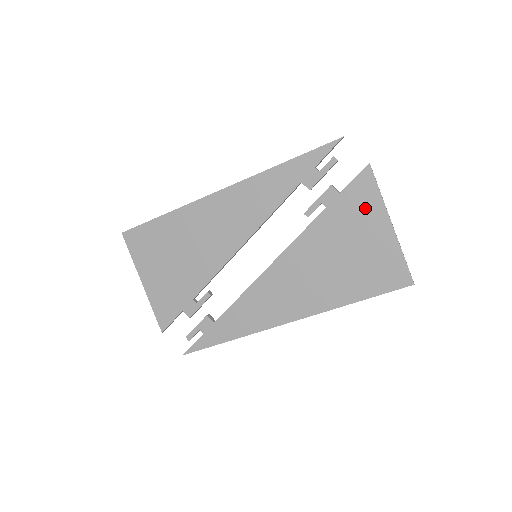
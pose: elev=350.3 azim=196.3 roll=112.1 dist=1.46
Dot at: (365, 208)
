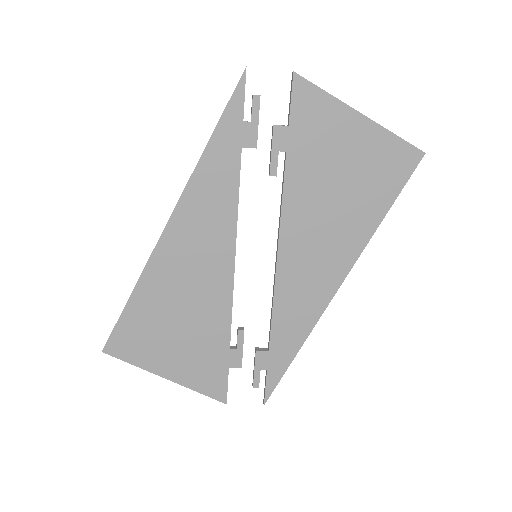
Dot at: (324, 120)
